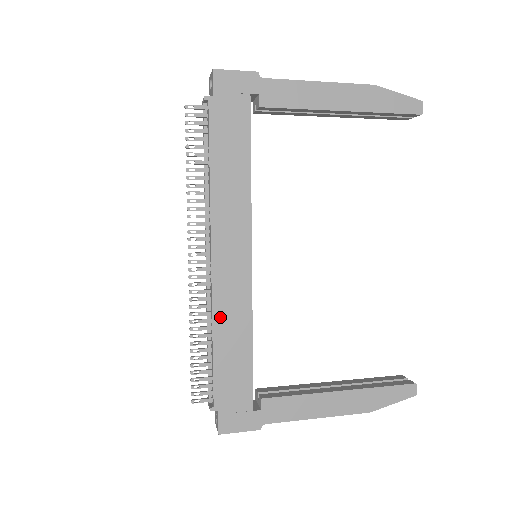
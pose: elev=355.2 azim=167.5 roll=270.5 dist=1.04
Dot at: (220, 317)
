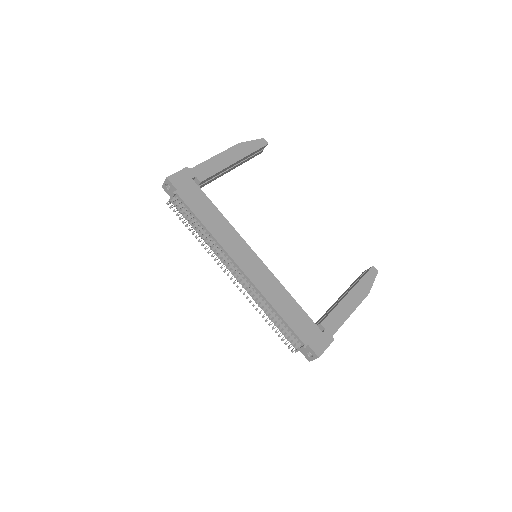
Dot at: (268, 295)
